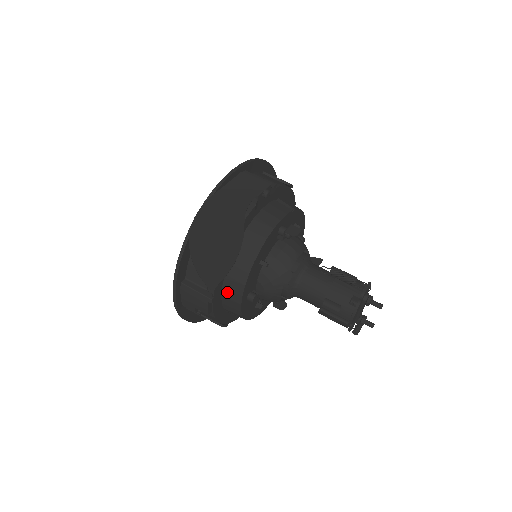
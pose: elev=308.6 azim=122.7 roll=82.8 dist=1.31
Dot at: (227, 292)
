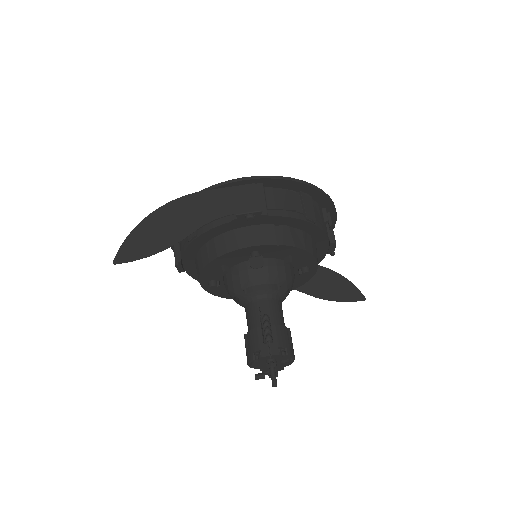
Dot at: (196, 267)
